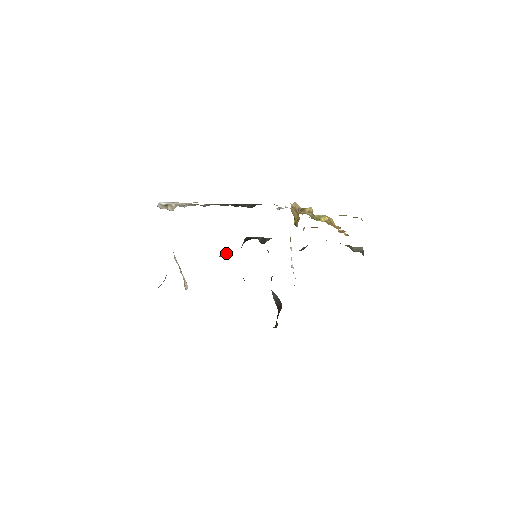
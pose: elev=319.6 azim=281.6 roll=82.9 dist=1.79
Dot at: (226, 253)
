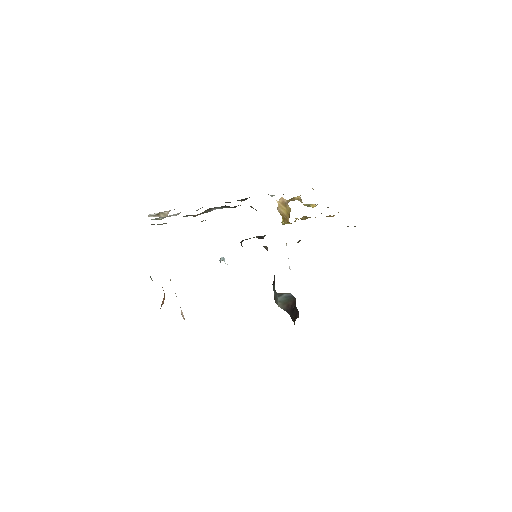
Dot at: (224, 260)
